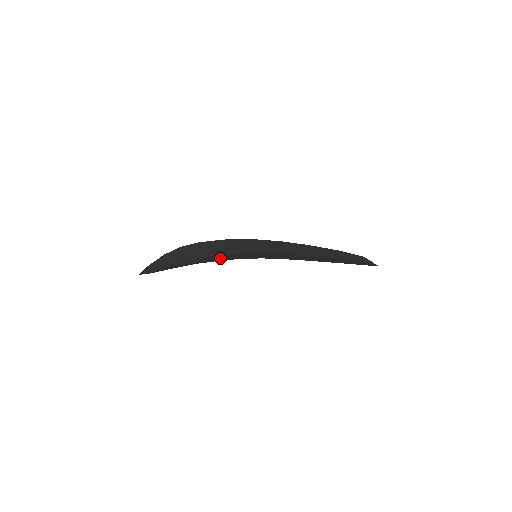
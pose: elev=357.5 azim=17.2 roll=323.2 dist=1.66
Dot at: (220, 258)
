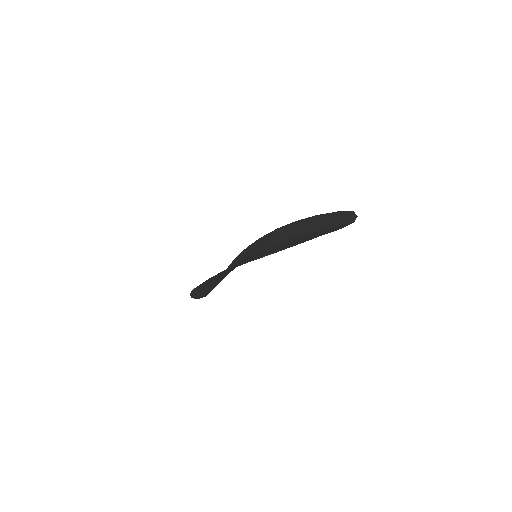
Dot at: occluded
